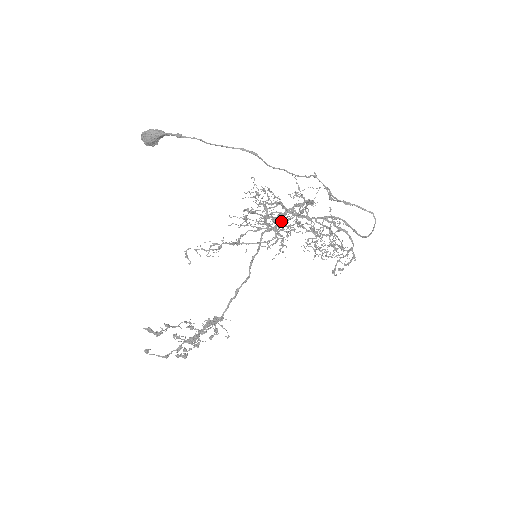
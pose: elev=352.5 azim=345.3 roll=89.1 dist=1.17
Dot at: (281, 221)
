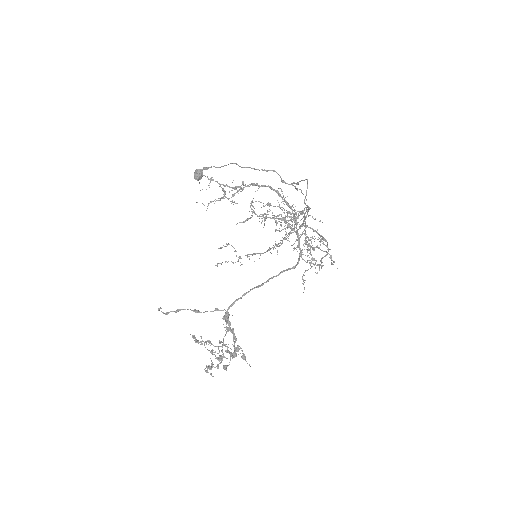
Dot at: (301, 250)
